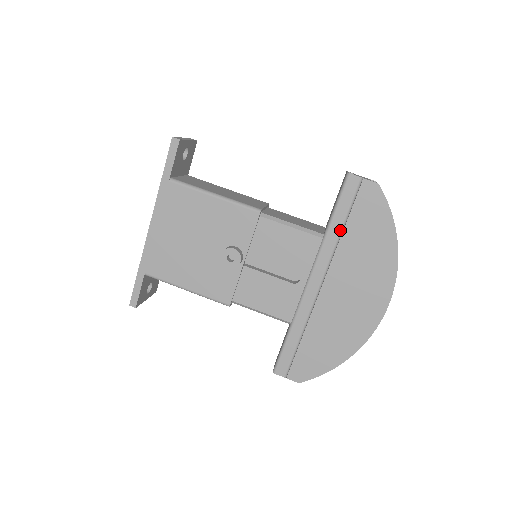
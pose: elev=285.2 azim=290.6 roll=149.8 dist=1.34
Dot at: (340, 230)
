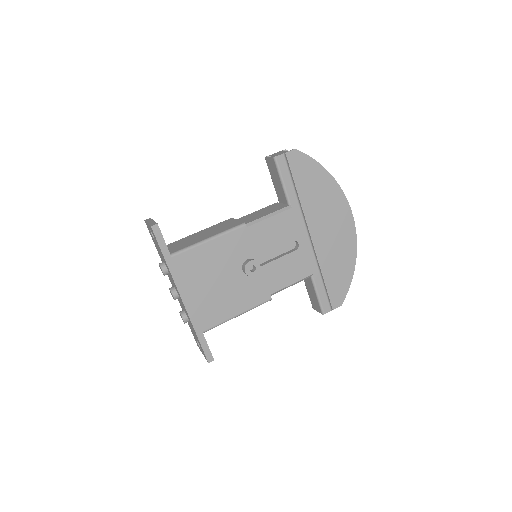
Dot at: (296, 195)
